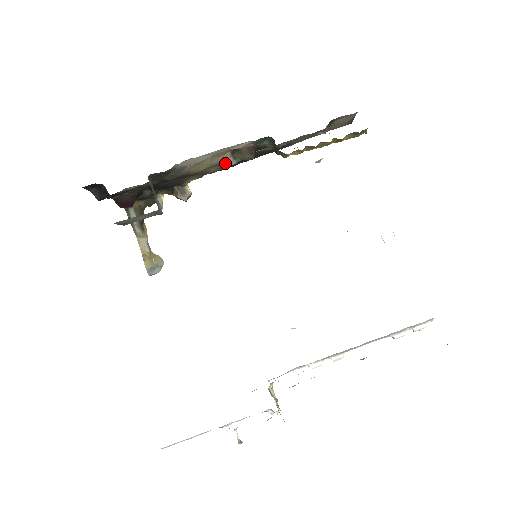
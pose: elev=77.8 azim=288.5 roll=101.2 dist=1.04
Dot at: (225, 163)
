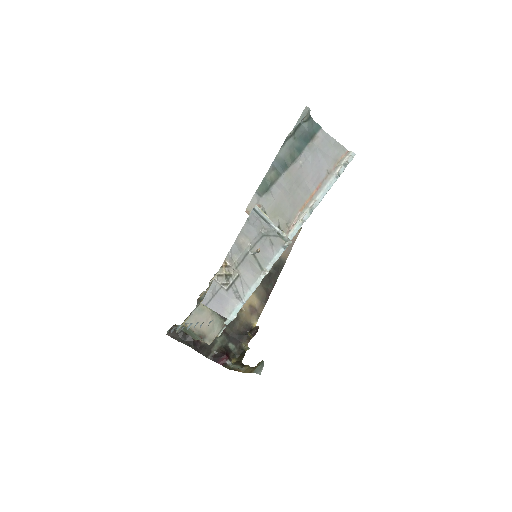
Dot at: occluded
